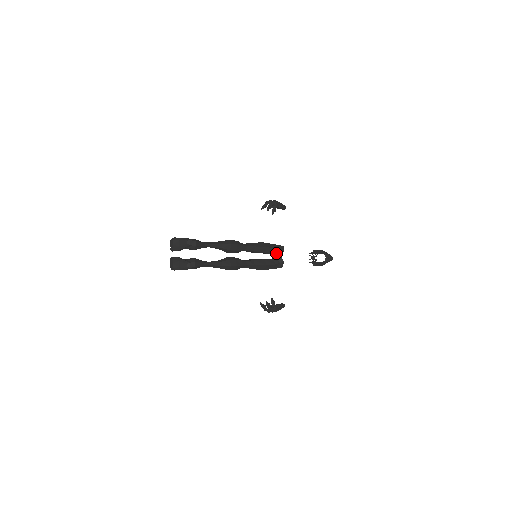
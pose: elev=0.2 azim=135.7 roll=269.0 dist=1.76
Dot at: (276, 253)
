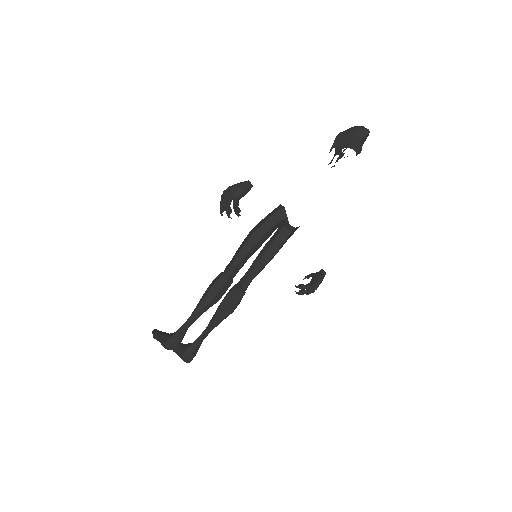
Dot at: (280, 224)
